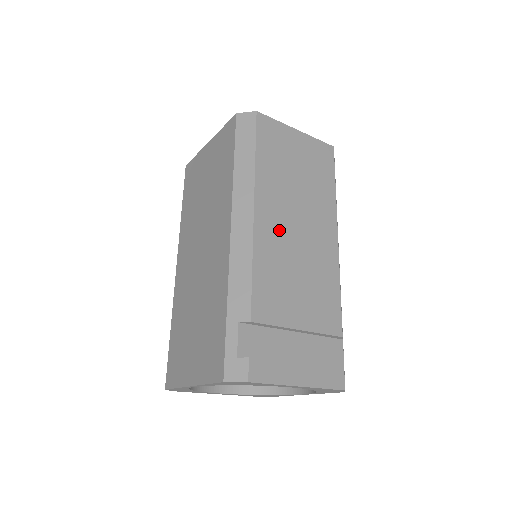
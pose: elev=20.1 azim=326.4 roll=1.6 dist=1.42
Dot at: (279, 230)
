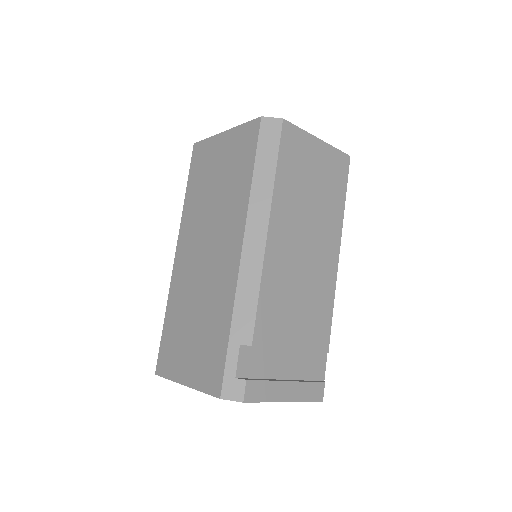
Dot at: (288, 251)
